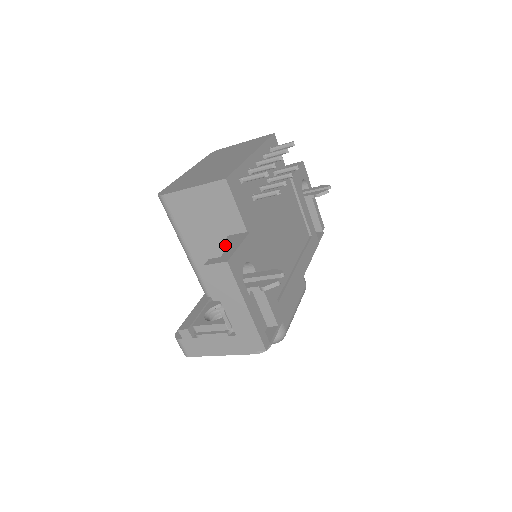
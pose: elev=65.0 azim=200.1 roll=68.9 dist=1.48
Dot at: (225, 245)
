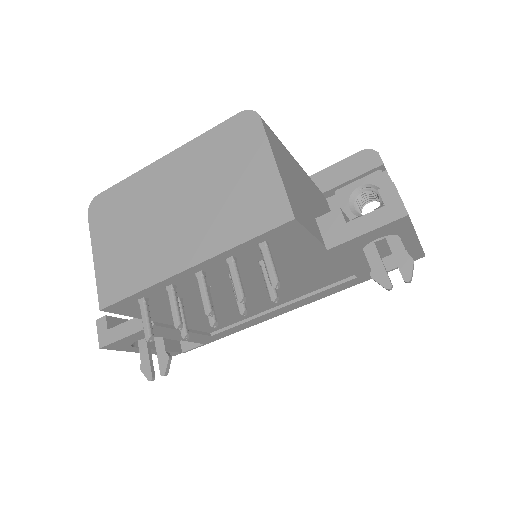
Dot at: occluded
